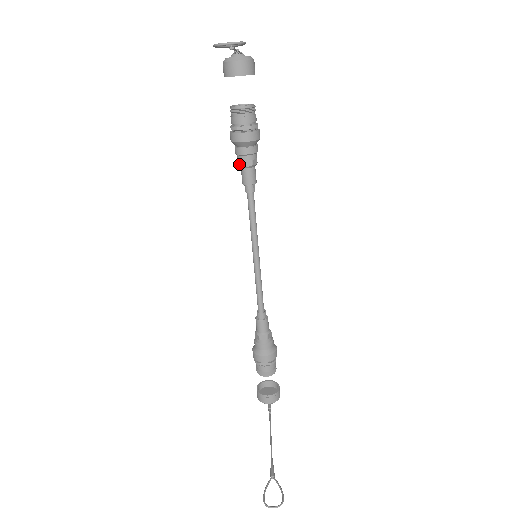
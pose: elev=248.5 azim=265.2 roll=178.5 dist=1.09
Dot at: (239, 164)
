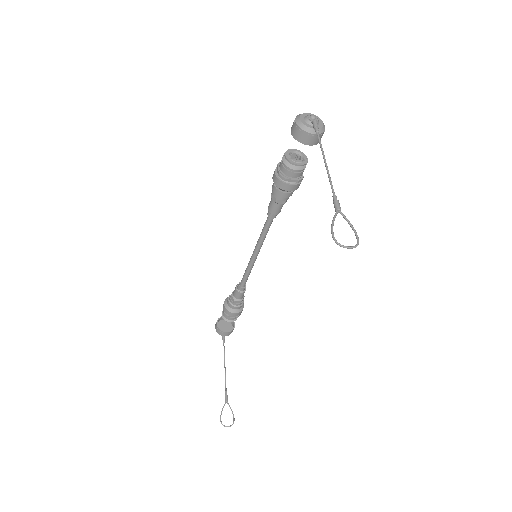
Dot at: (272, 198)
